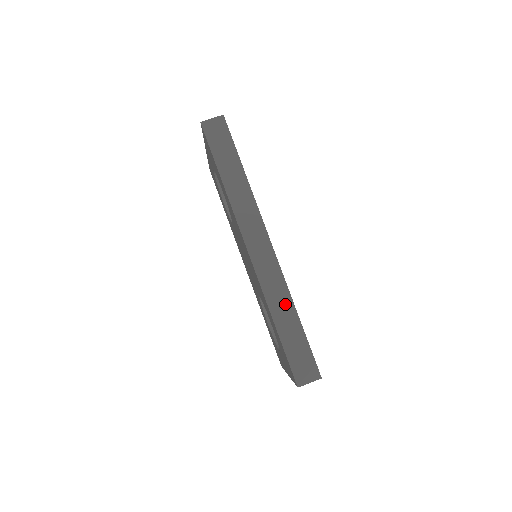
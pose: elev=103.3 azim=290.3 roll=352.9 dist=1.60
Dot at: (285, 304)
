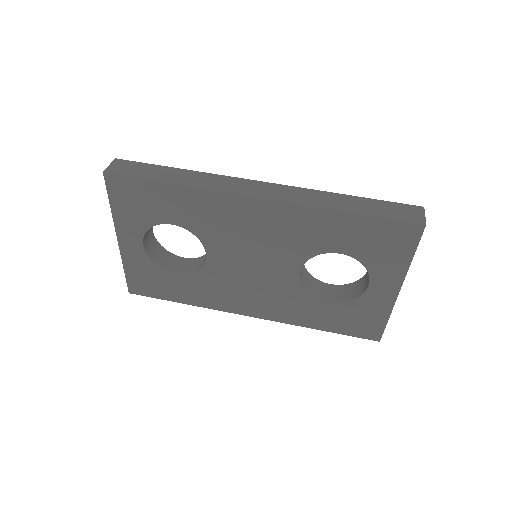
Dot at: (331, 198)
